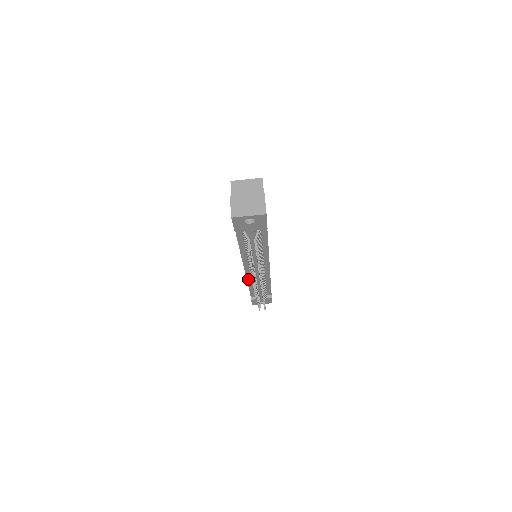
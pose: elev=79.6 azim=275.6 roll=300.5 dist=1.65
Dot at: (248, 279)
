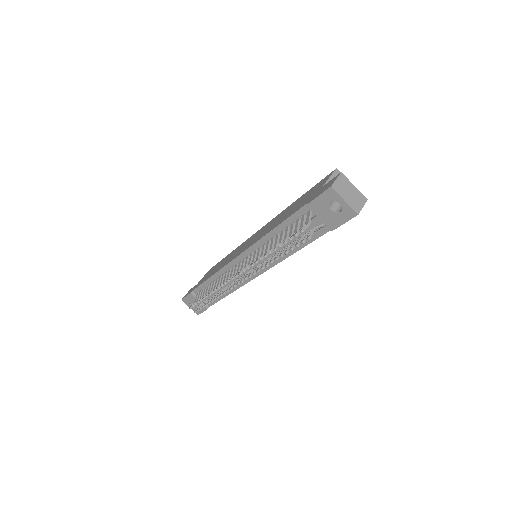
Dot at: (223, 269)
